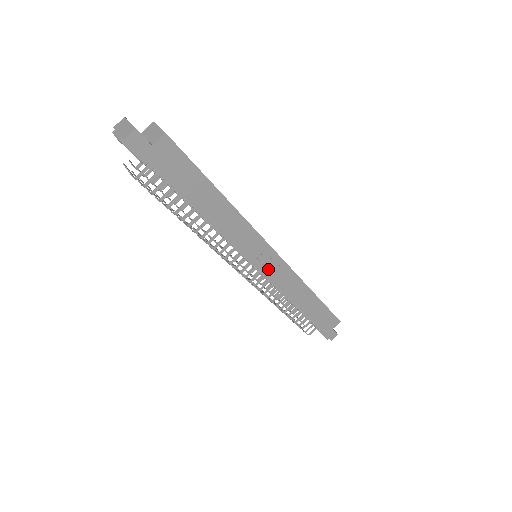
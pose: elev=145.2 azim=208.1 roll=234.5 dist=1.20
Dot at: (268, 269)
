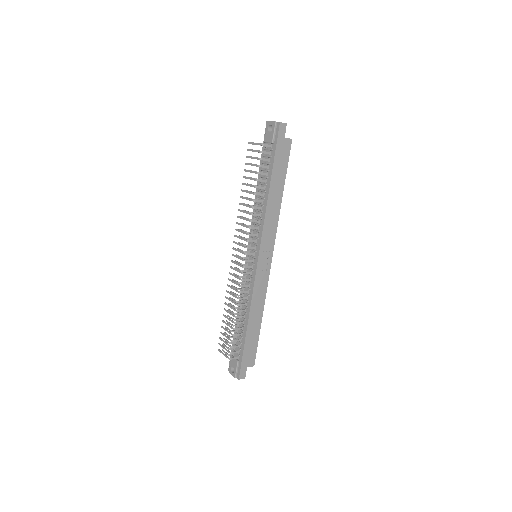
Dot at: (261, 266)
